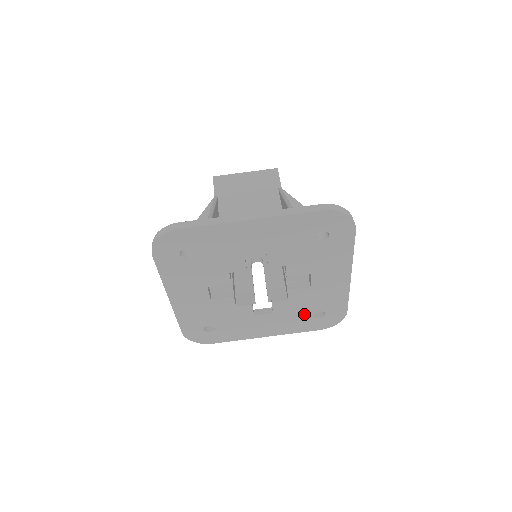
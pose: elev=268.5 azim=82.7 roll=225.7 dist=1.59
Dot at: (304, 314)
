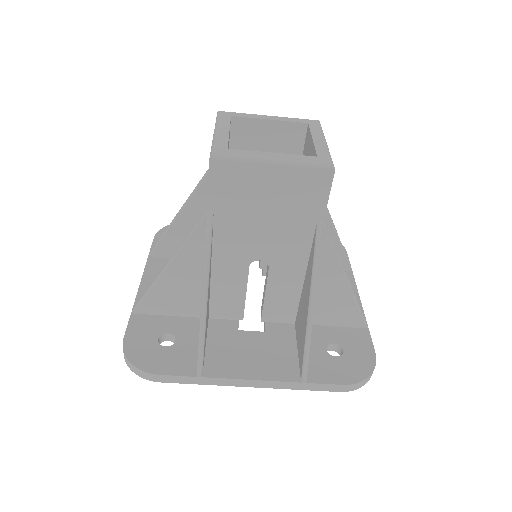
Dot at: occluded
